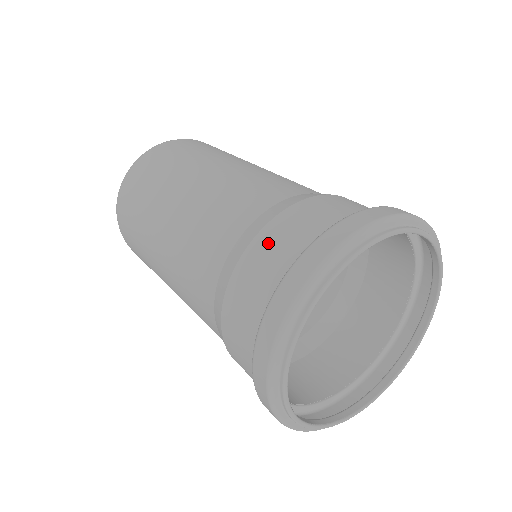
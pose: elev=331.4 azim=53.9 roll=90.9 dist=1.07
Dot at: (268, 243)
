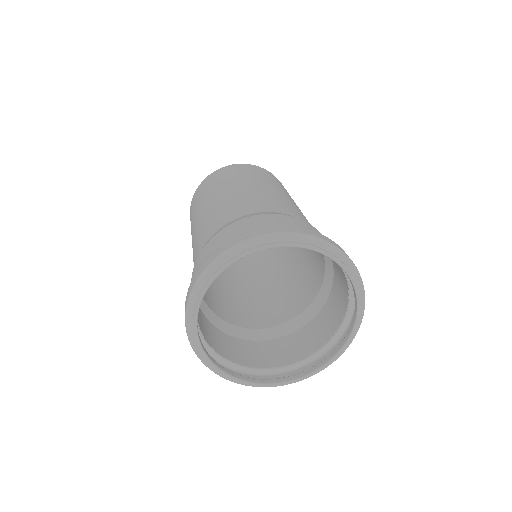
Dot at: (205, 252)
